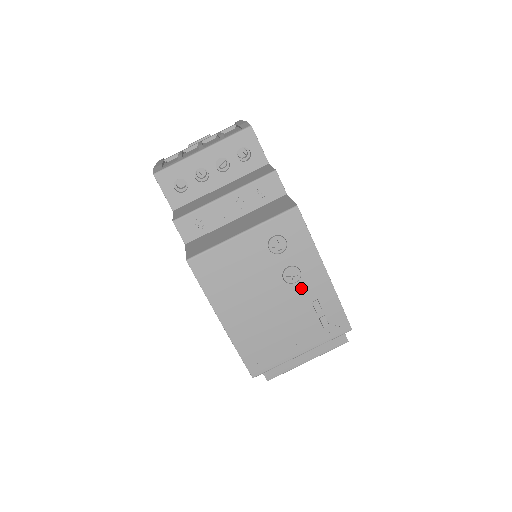
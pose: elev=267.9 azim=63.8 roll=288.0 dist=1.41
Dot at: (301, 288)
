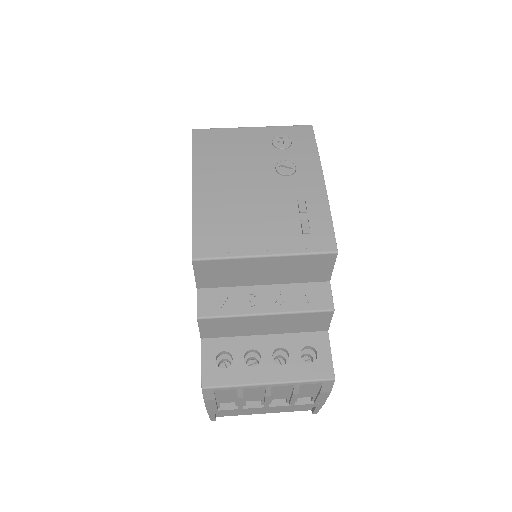
Dot at: (291, 183)
